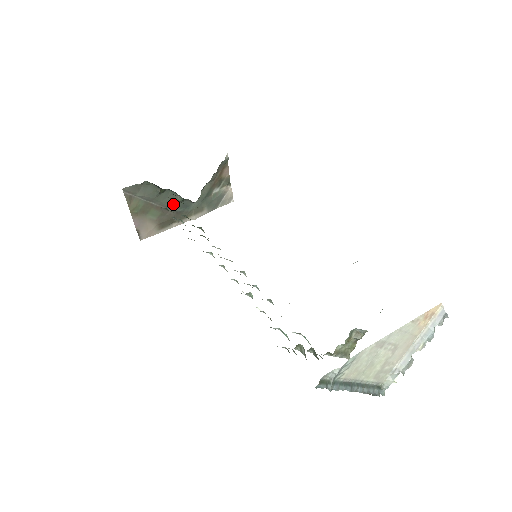
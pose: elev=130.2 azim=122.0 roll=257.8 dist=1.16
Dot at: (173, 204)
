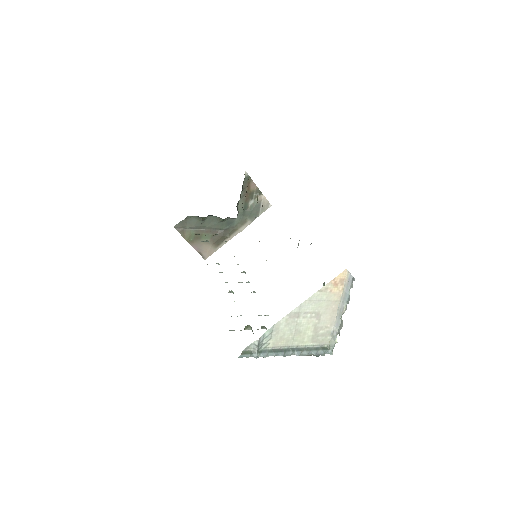
Dot at: (218, 225)
